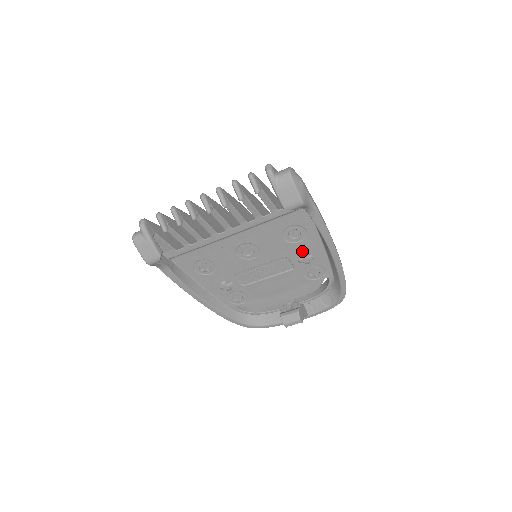
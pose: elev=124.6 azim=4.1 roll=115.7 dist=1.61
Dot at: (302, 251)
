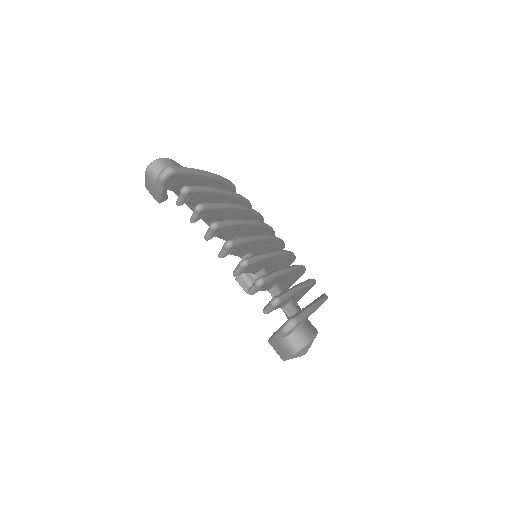
Dot at: occluded
